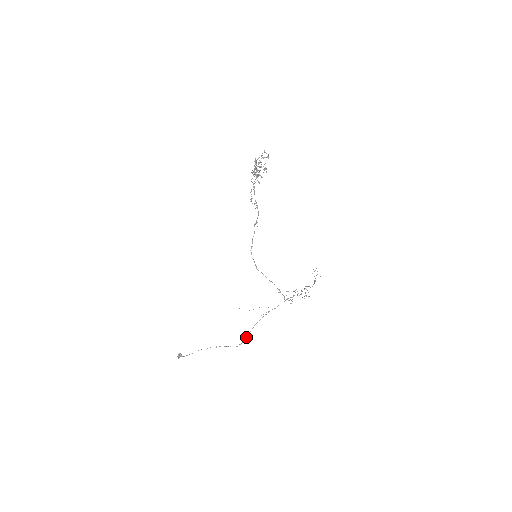
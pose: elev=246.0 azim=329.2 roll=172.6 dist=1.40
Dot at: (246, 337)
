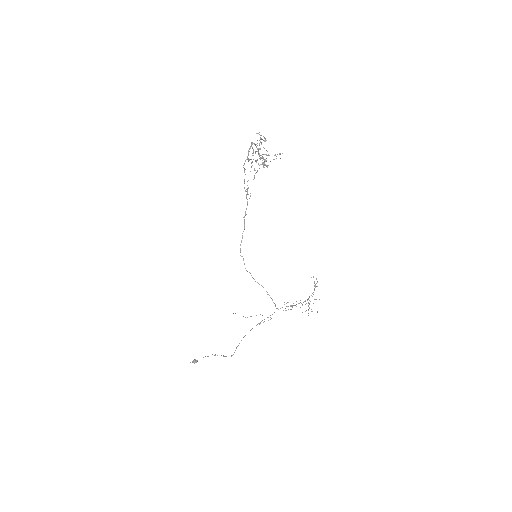
Dot at: occluded
